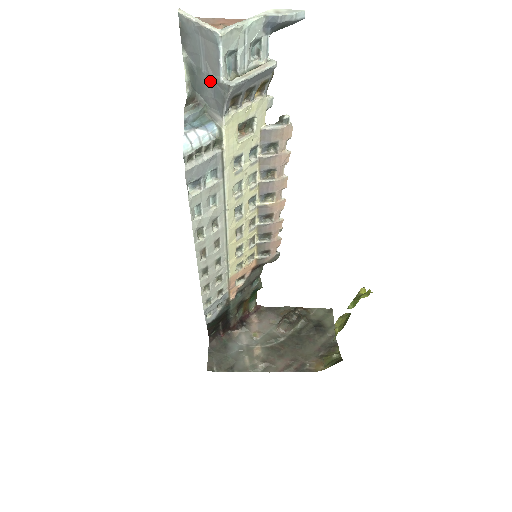
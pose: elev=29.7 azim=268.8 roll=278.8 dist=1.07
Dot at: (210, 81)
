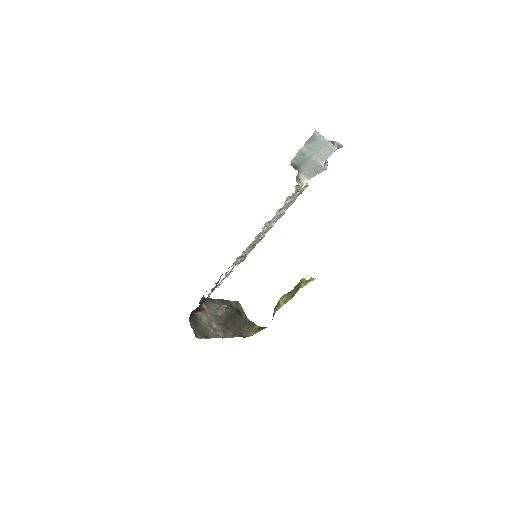
Dot at: (313, 163)
